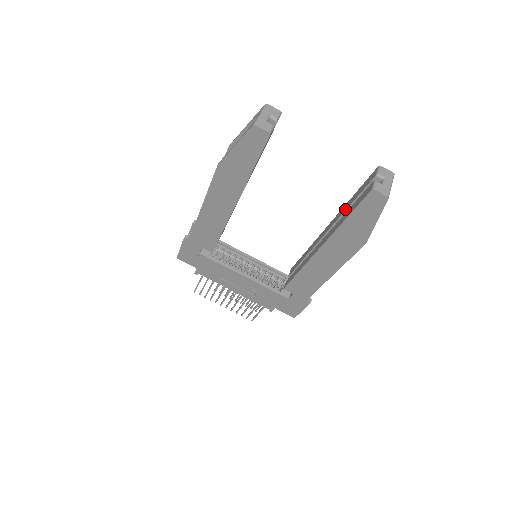
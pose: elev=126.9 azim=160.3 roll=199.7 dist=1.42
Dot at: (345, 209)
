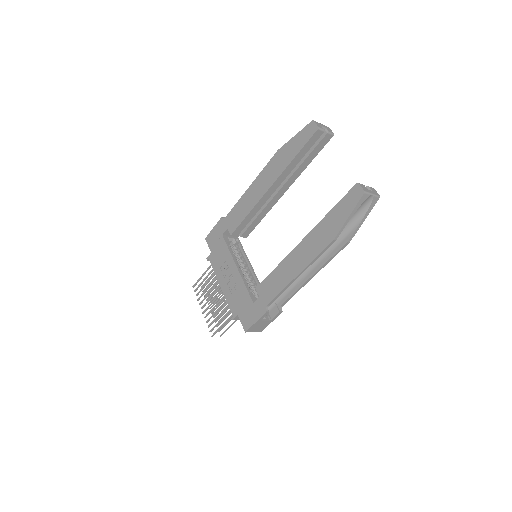
Dot at: occluded
